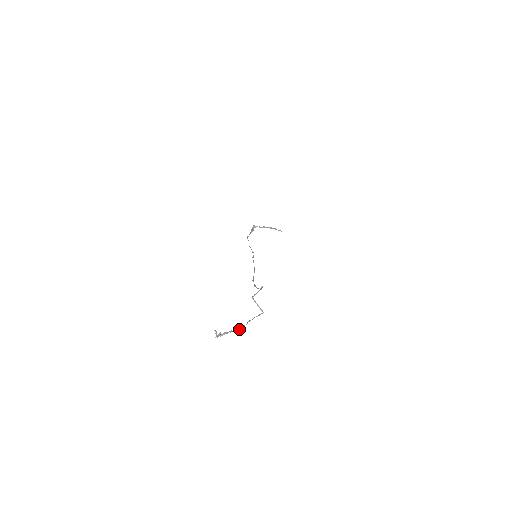
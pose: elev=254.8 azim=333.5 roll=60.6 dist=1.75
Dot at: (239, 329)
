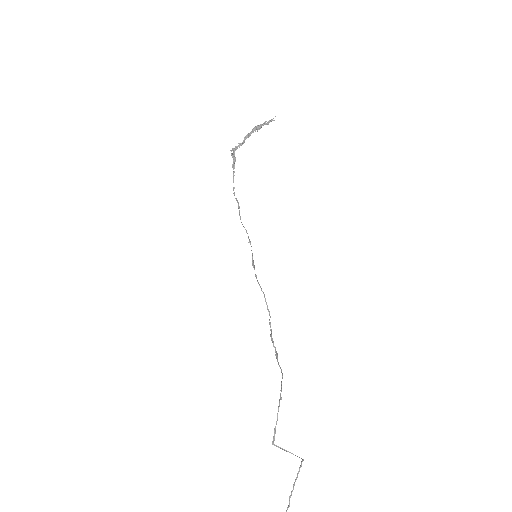
Dot at: out of frame
